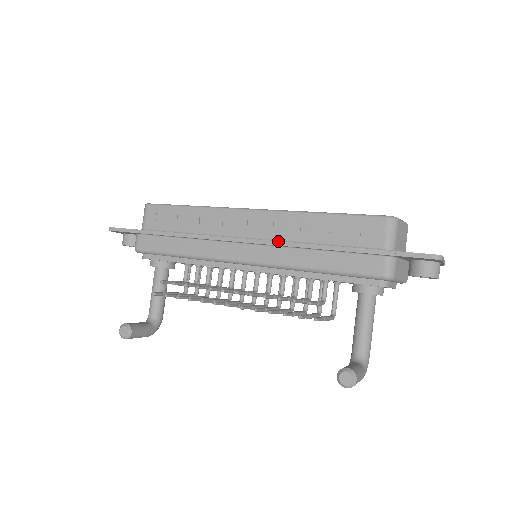
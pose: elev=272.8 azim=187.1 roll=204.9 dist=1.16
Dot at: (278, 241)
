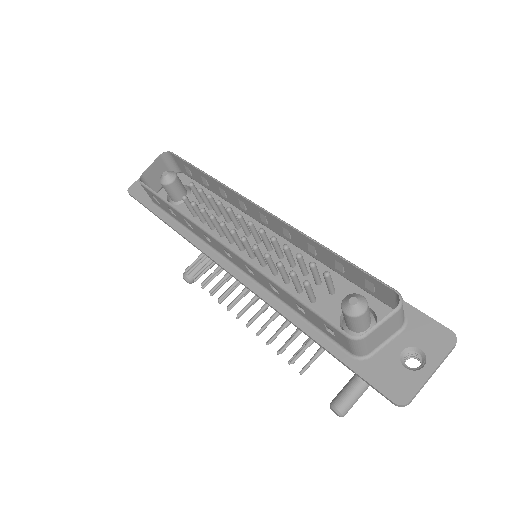
Dot at: (254, 293)
